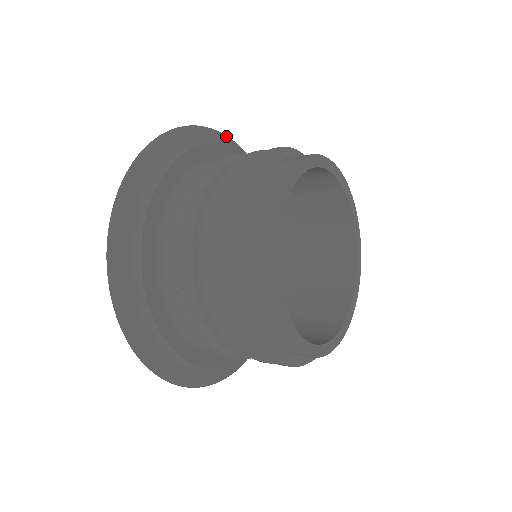
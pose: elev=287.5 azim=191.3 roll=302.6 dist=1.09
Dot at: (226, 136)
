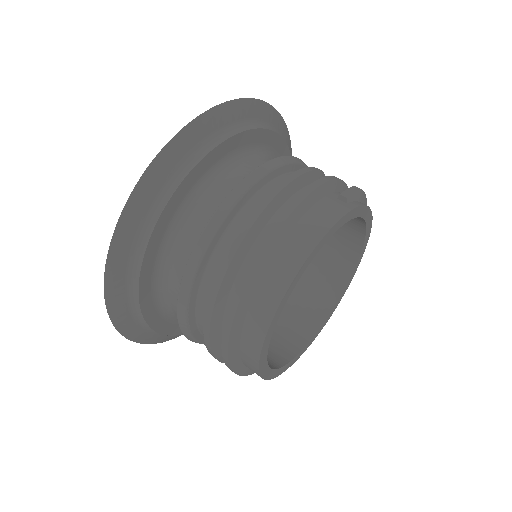
Dot at: (255, 100)
